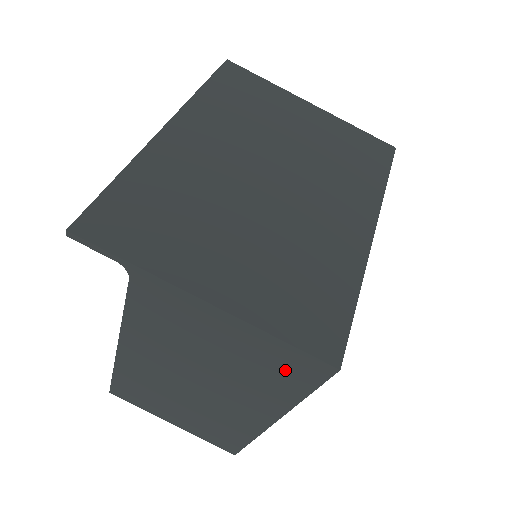
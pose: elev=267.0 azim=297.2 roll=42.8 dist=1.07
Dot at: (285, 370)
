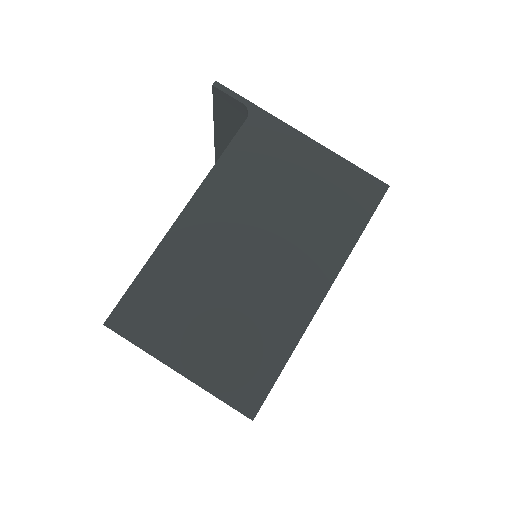
Dot at: (349, 199)
